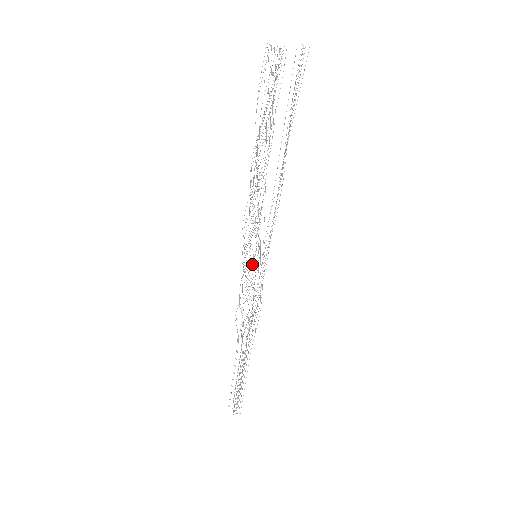
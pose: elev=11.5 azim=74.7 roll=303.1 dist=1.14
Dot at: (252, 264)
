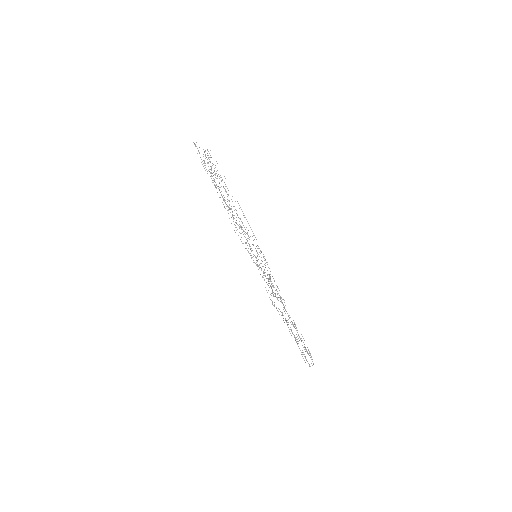
Dot at: (267, 264)
